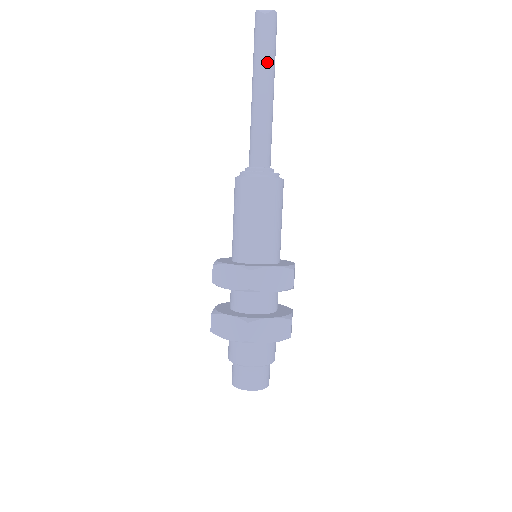
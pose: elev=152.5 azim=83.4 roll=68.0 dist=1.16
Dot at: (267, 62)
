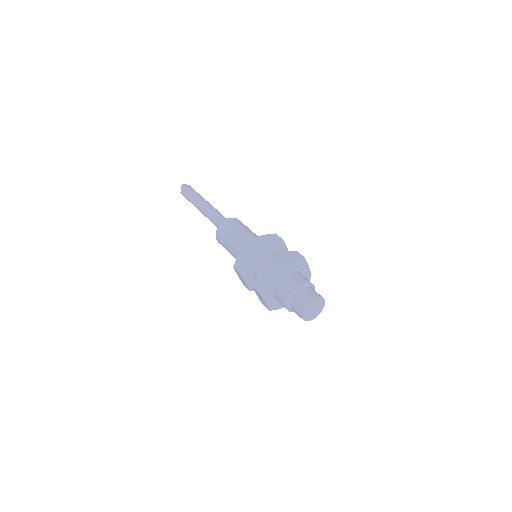
Dot at: (201, 196)
